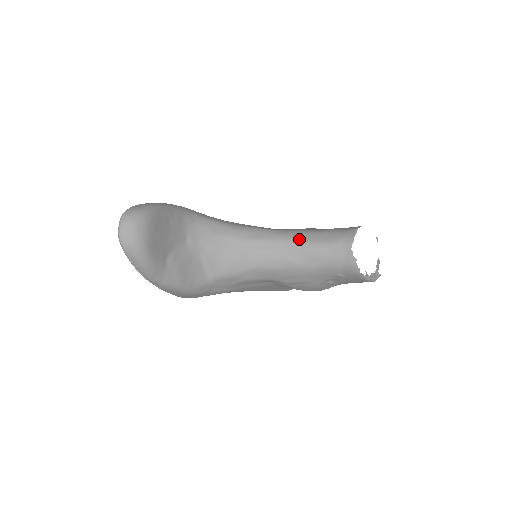
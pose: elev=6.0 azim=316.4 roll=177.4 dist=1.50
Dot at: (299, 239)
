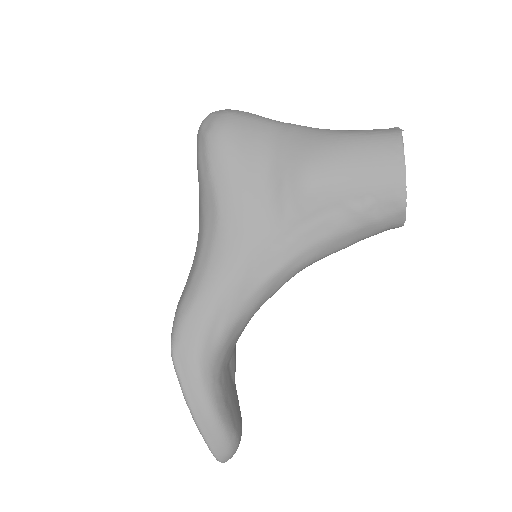
Dot at: (329, 254)
